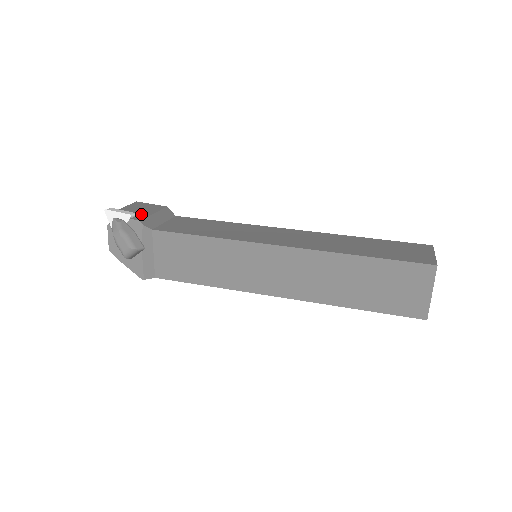
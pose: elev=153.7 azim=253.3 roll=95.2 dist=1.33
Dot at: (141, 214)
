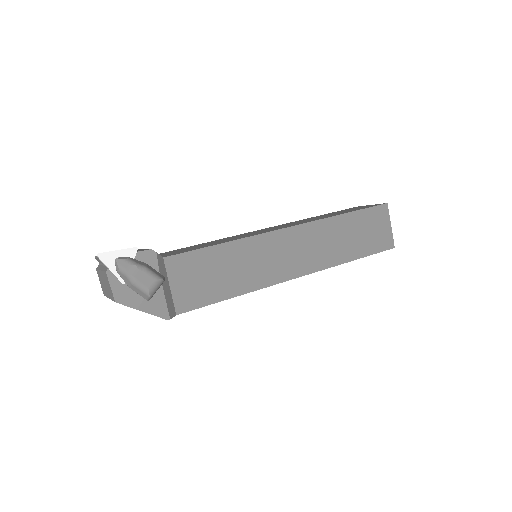
Dot at: occluded
